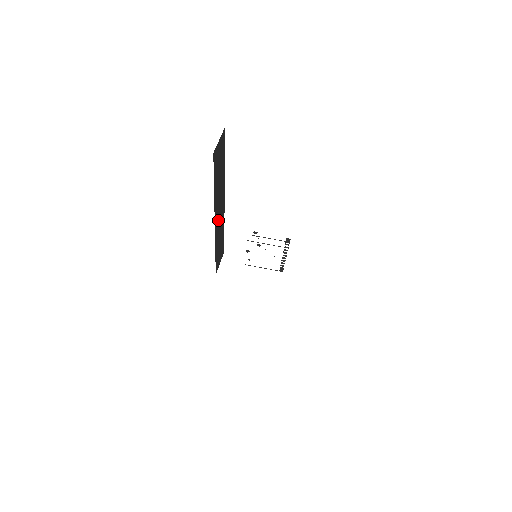
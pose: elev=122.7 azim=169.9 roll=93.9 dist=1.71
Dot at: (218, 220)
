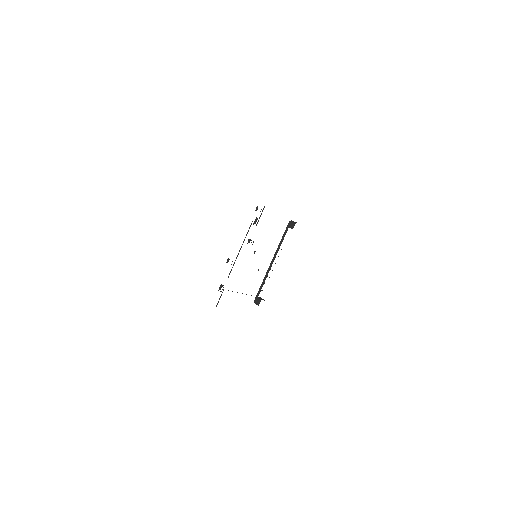
Dot at: occluded
